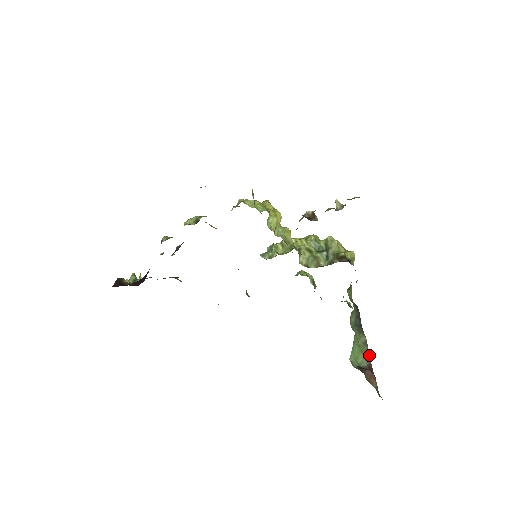
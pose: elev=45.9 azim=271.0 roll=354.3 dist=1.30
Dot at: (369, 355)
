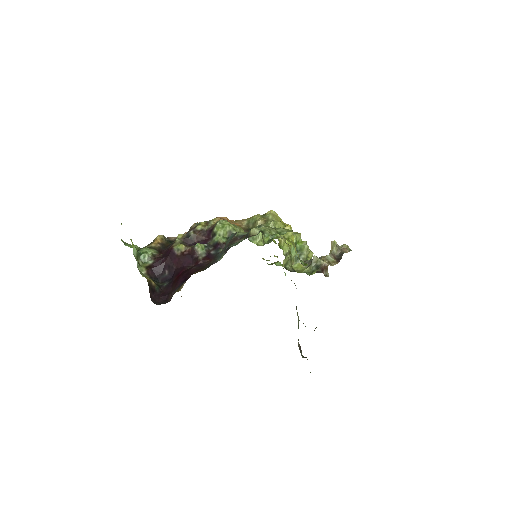
Dot at: occluded
